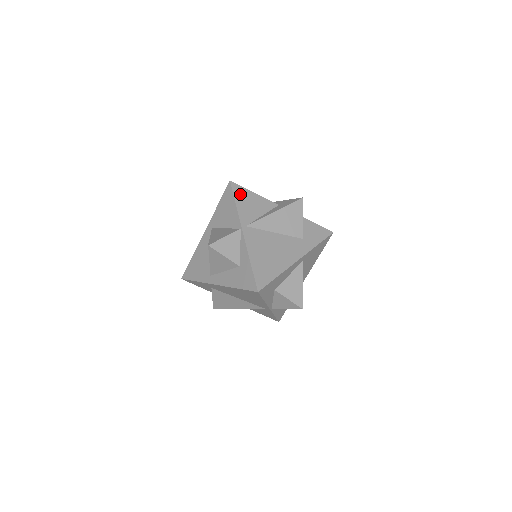
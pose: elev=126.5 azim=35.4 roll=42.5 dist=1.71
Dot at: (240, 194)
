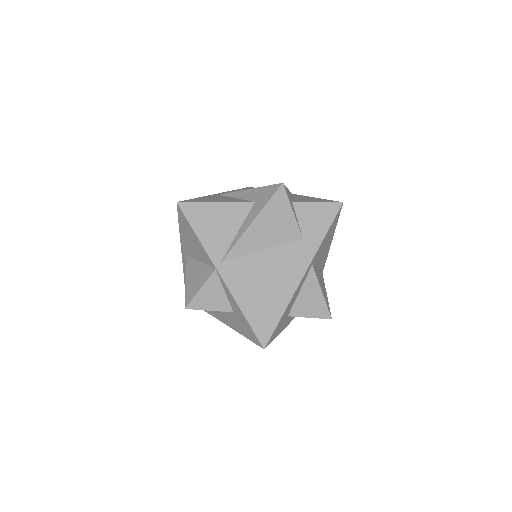
Dot at: (197, 216)
